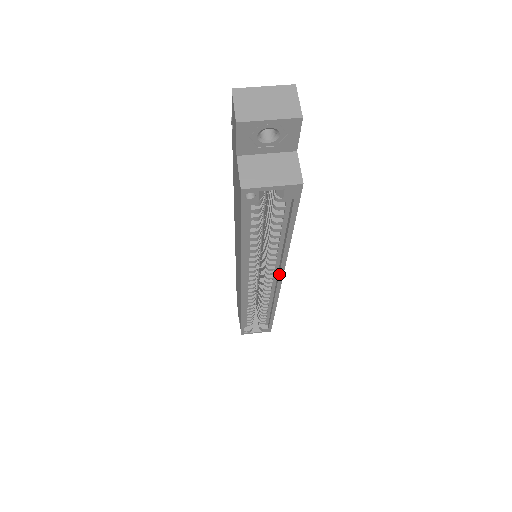
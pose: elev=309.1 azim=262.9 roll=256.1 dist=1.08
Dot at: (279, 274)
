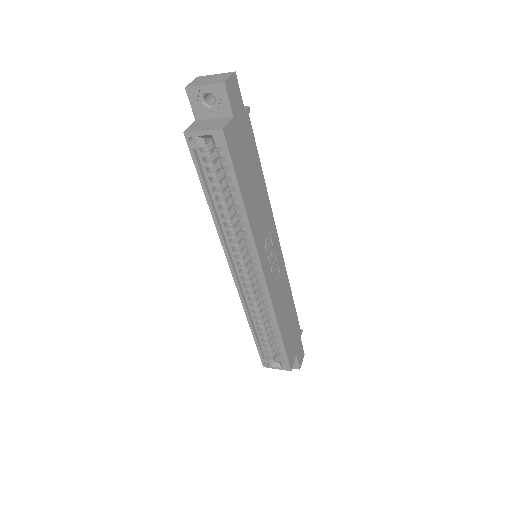
Dot at: (256, 258)
